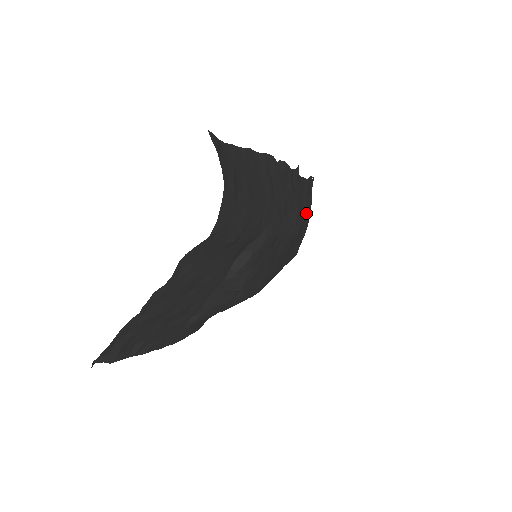
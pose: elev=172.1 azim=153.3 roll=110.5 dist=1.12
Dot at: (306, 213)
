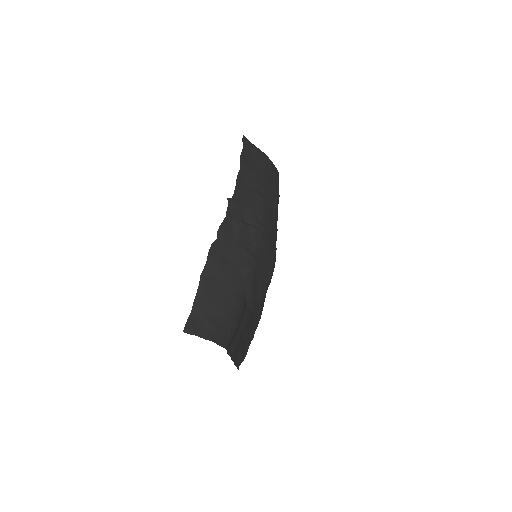
Dot at: (260, 178)
